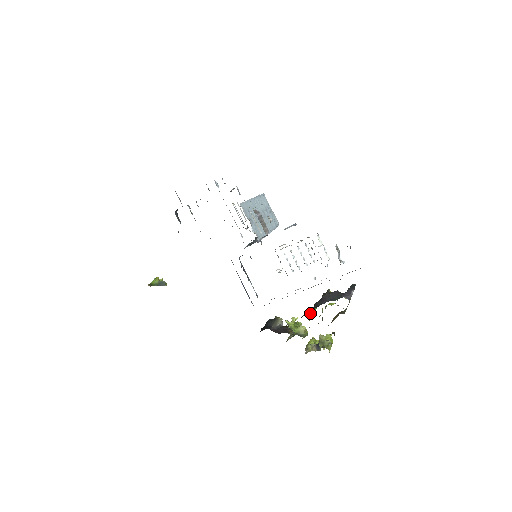
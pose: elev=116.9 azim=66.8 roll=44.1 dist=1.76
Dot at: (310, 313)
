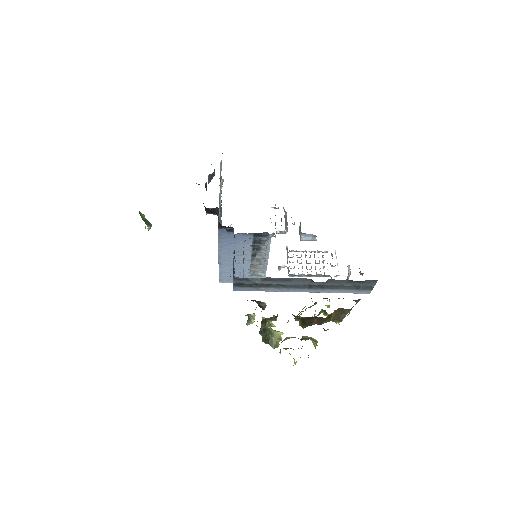
Dot at: occluded
